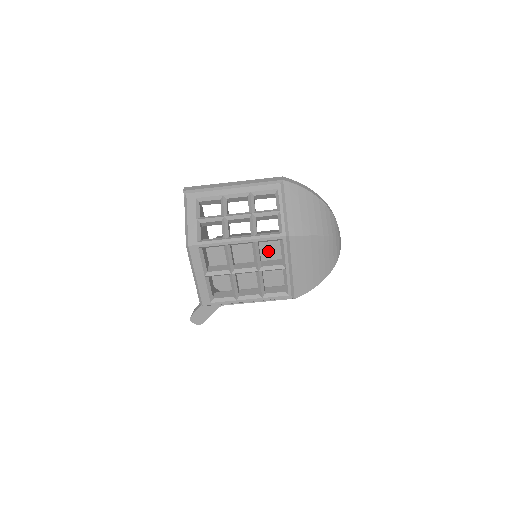
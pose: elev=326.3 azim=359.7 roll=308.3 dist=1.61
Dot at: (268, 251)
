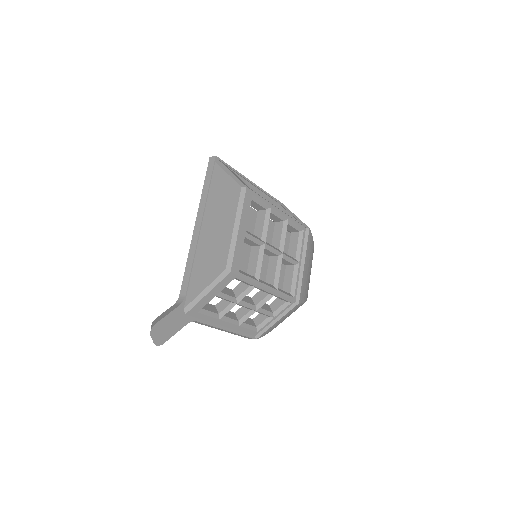
Dot at: occluded
